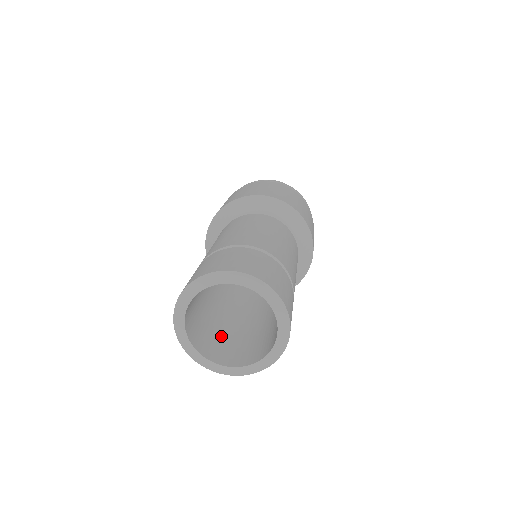
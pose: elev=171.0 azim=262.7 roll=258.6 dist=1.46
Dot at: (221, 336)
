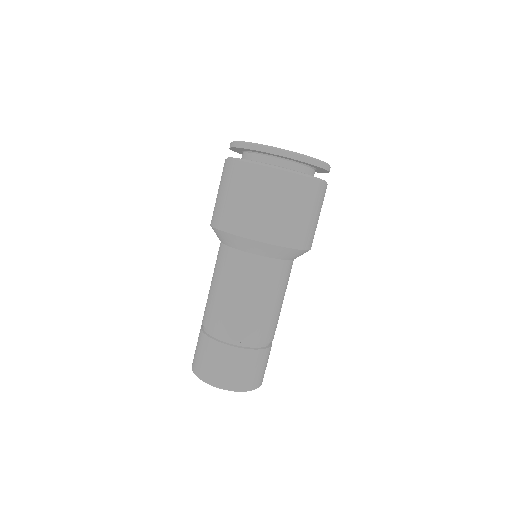
Dot at: occluded
